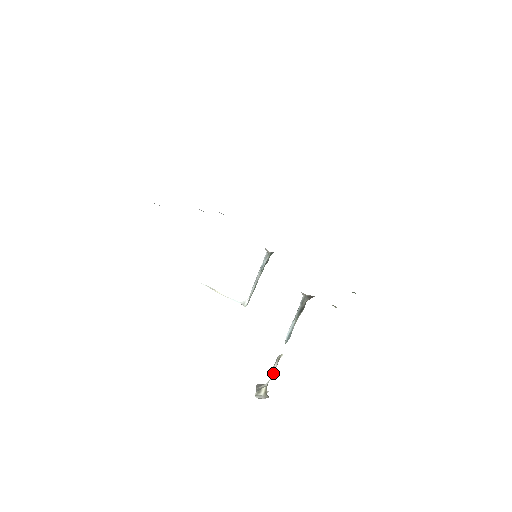
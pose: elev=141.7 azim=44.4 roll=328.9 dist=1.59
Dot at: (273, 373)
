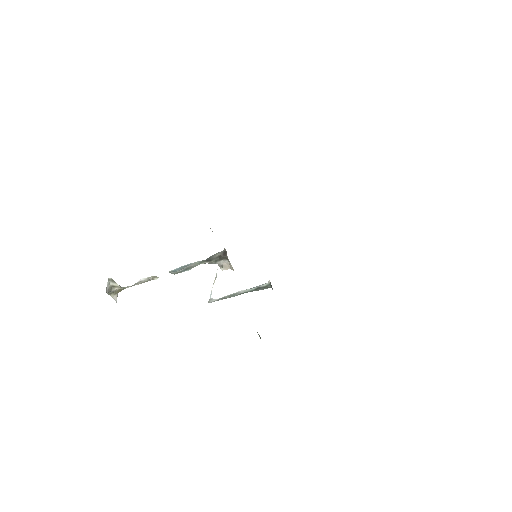
Dot at: (136, 284)
